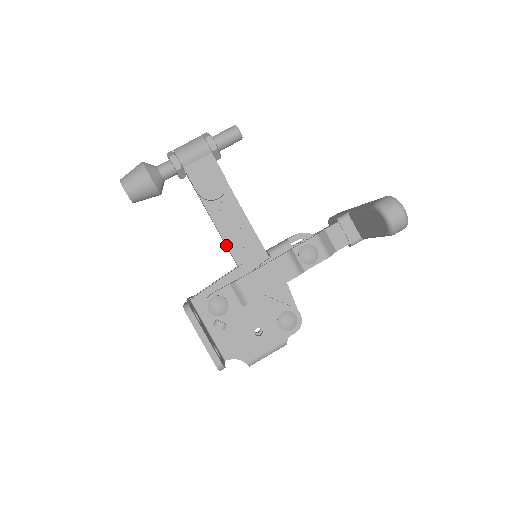
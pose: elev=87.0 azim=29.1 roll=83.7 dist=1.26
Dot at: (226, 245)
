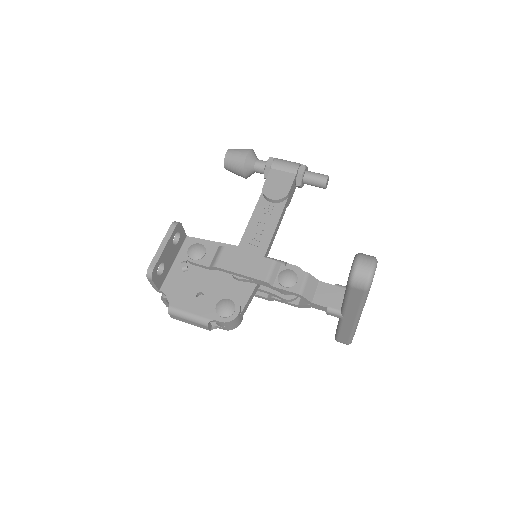
Dot at: (245, 230)
